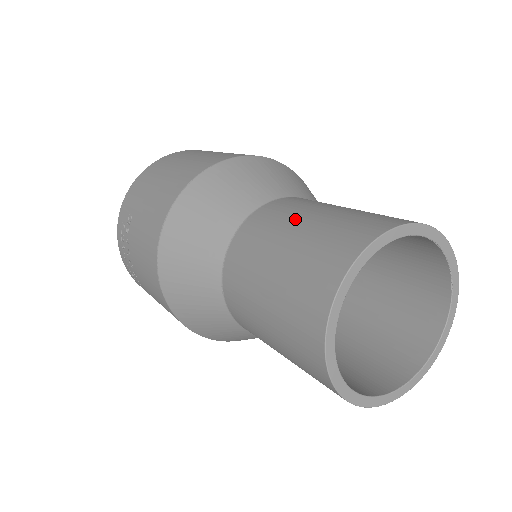
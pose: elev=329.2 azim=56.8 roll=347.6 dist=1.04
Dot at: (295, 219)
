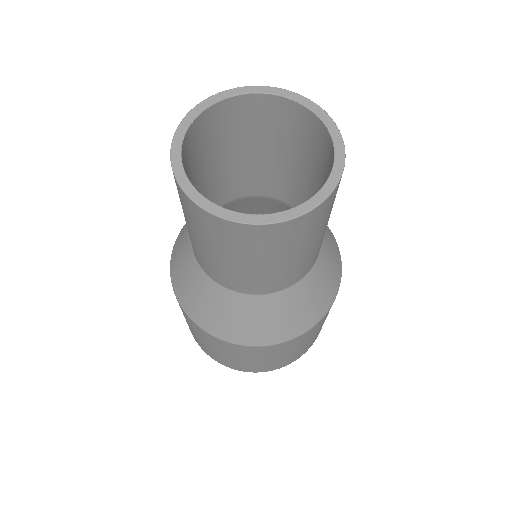
Dot at: occluded
